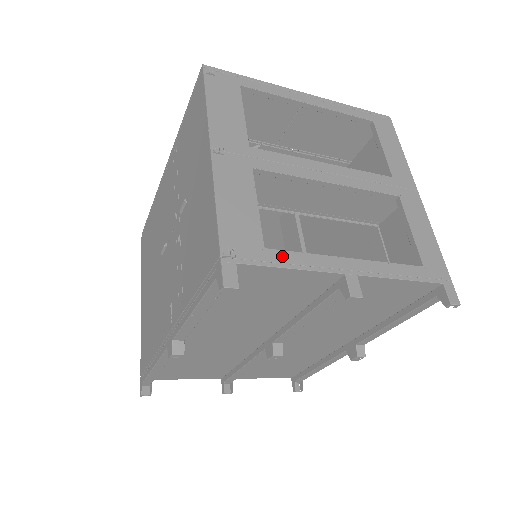
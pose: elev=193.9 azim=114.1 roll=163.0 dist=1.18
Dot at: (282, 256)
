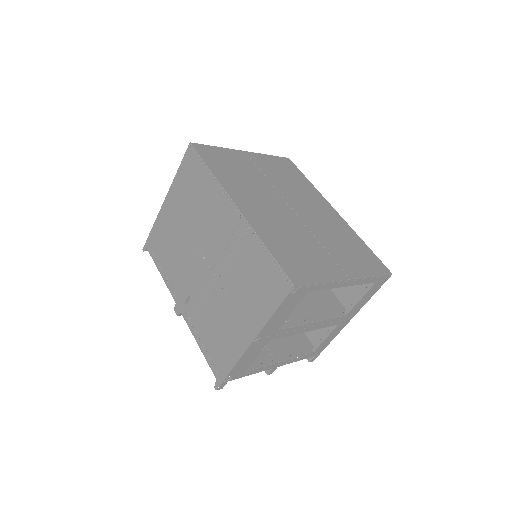
Dot at: (250, 372)
